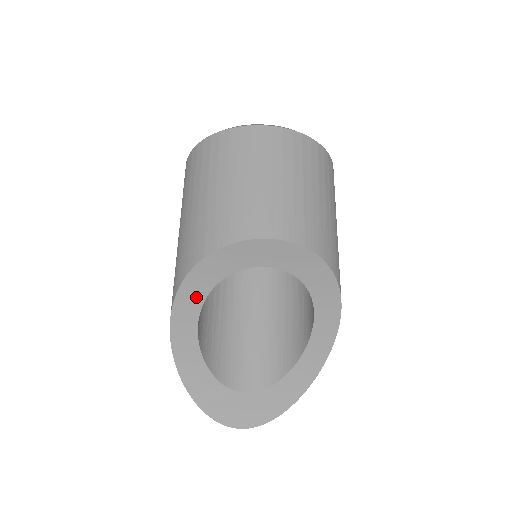
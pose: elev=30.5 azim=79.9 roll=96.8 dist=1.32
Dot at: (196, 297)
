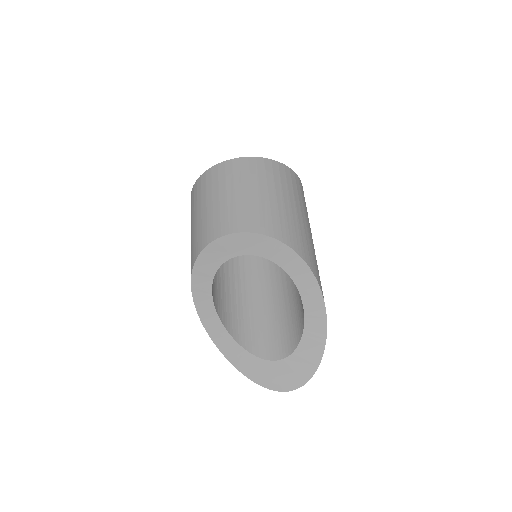
Dot at: (206, 298)
